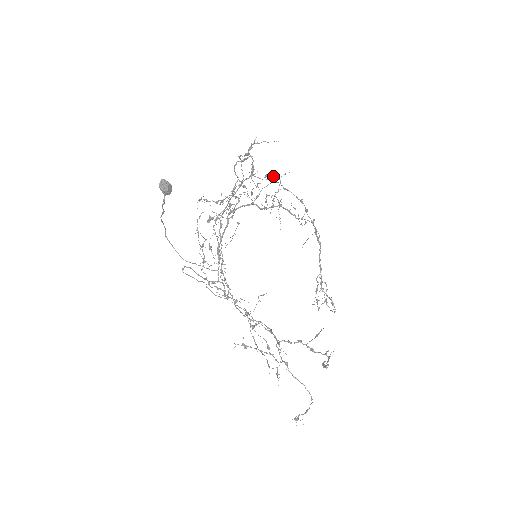
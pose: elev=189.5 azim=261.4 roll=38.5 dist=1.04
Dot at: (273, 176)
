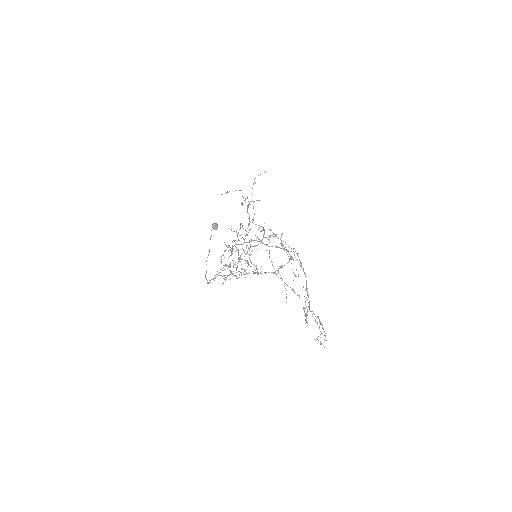
Dot at: (274, 234)
